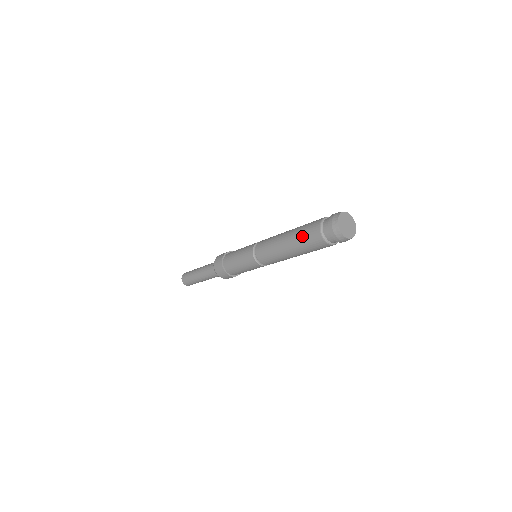
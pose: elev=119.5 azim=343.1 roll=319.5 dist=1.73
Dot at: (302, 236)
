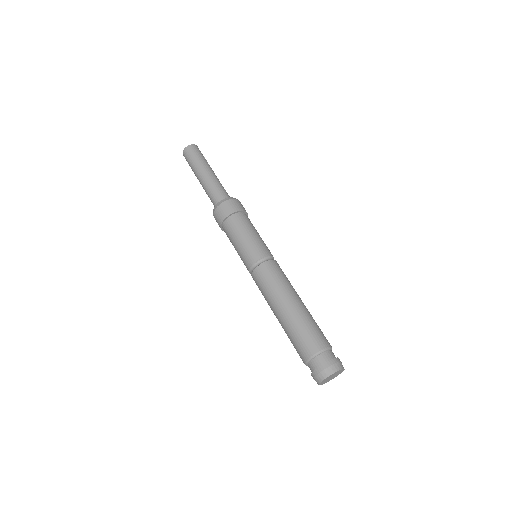
Dot at: (296, 334)
